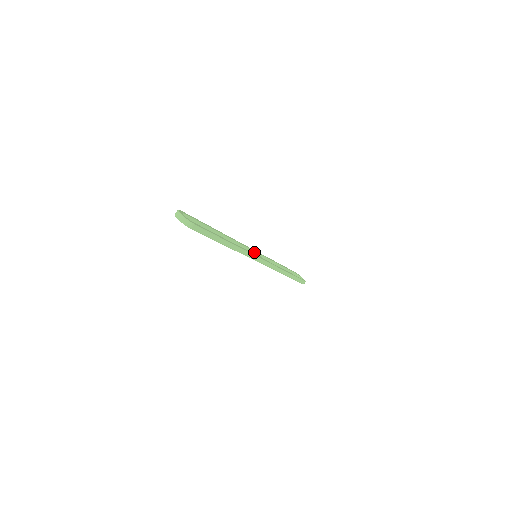
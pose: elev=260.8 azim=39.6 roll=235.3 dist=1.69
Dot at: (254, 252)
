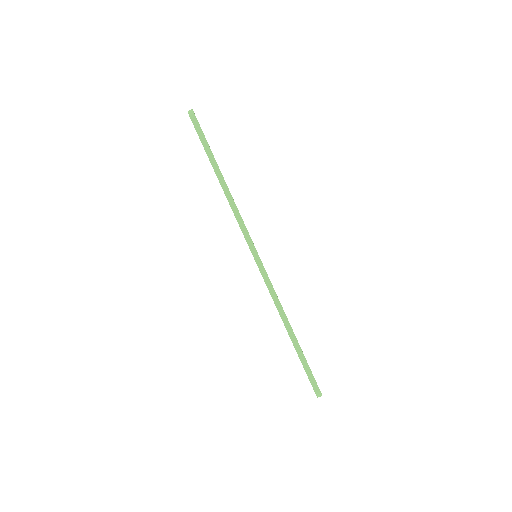
Dot at: occluded
